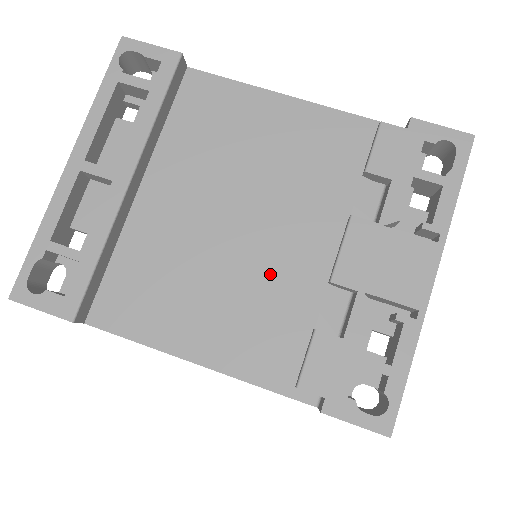
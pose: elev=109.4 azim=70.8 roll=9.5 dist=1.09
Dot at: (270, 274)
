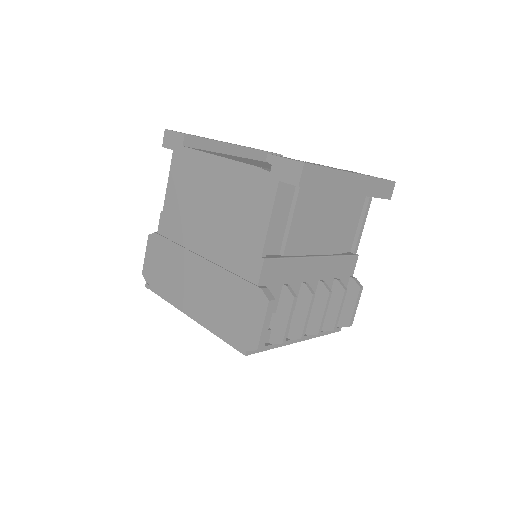
Dot at: occluded
